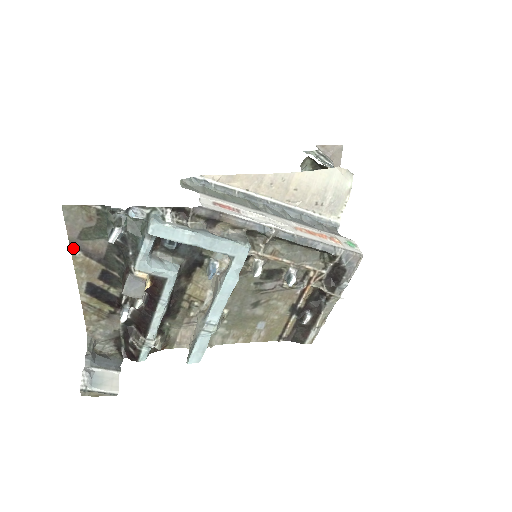
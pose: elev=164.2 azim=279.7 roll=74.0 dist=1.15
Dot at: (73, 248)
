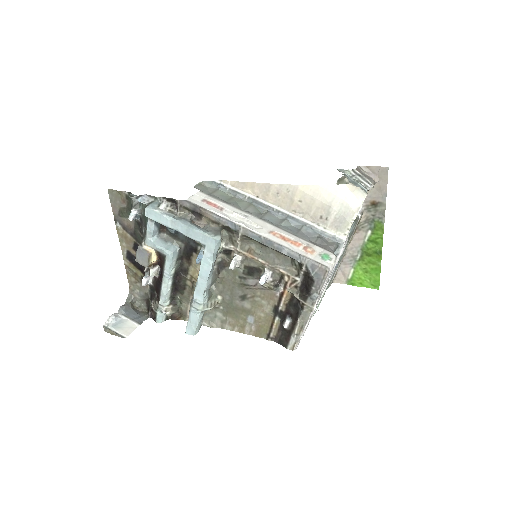
Dot at: (116, 222)
